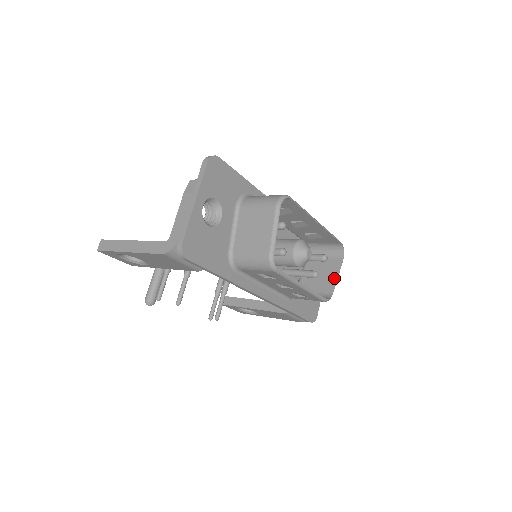
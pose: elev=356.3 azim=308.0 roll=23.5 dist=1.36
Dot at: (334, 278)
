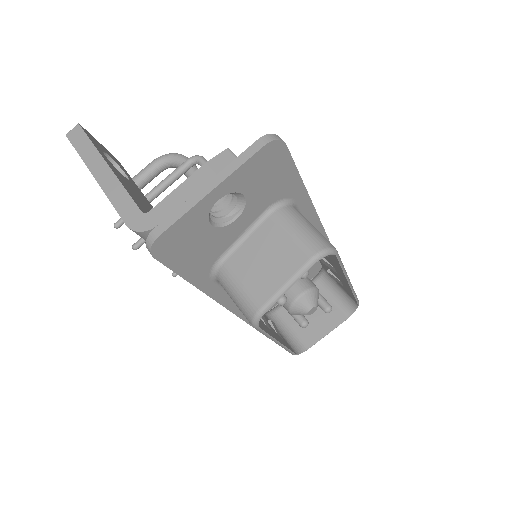
Dot at: (322, 333)
